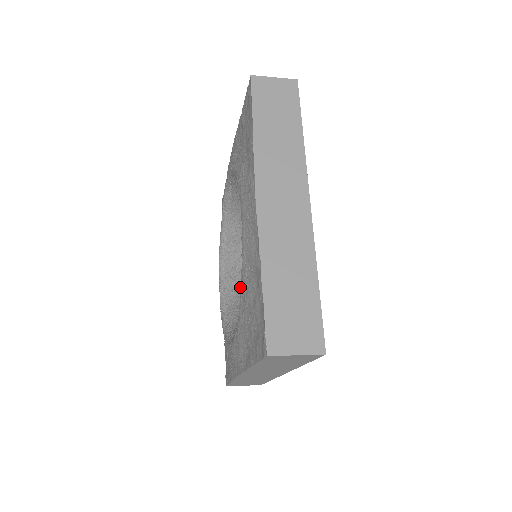
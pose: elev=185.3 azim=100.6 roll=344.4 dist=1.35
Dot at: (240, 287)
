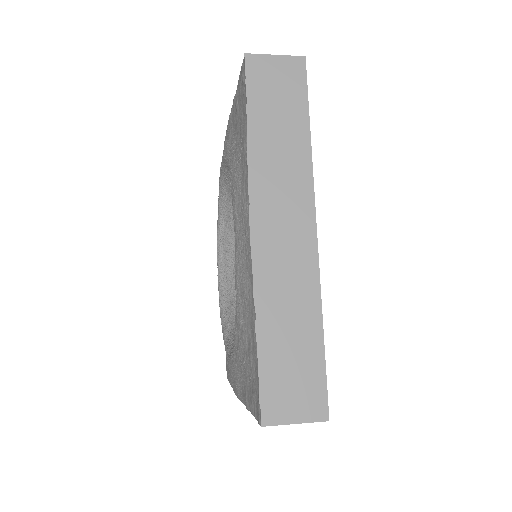
Dot at: occluded
